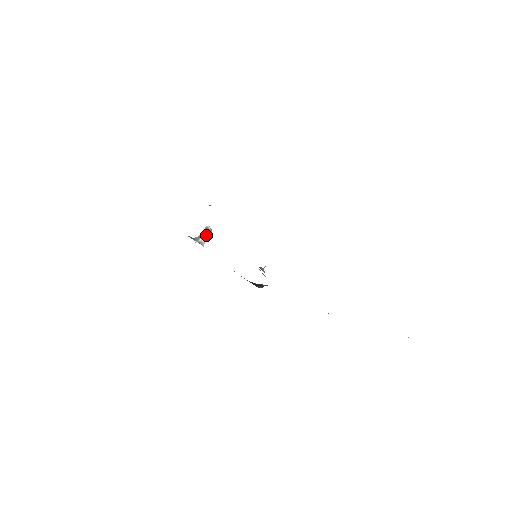
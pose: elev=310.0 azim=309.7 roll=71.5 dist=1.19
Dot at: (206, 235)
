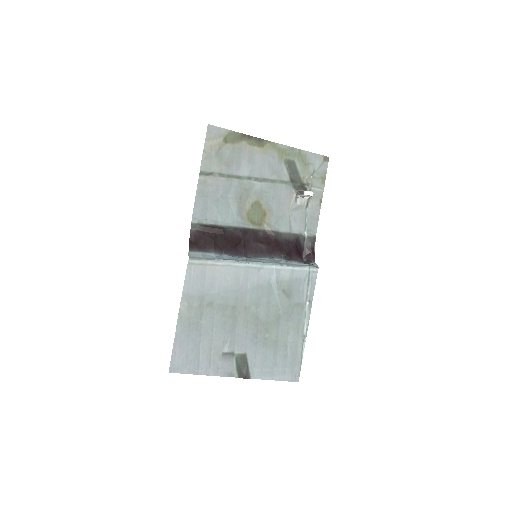
Dot at: (303, 196)
